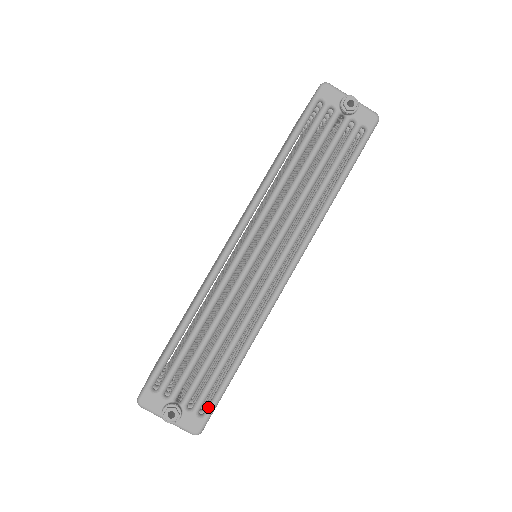
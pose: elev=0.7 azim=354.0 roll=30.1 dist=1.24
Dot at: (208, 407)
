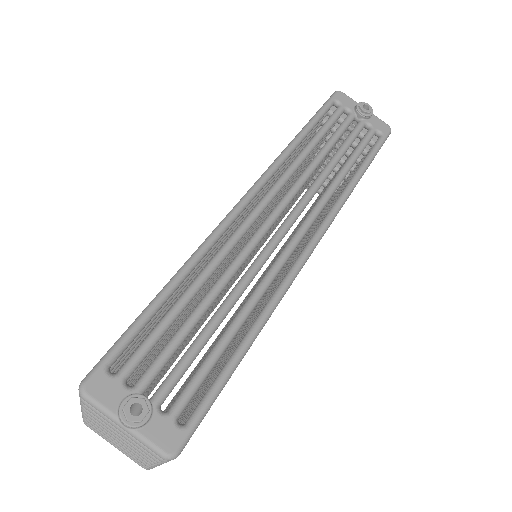
Dot at: (194, 411)
